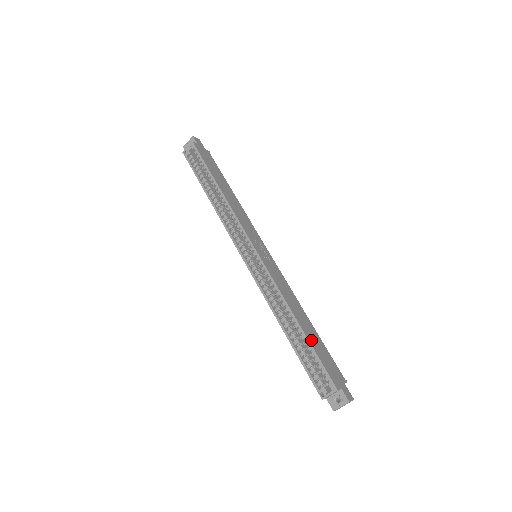
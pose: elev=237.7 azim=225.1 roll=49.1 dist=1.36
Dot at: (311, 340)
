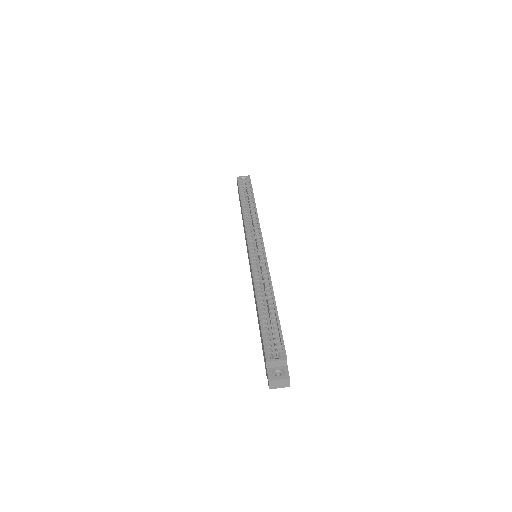
Dot at: occluded
